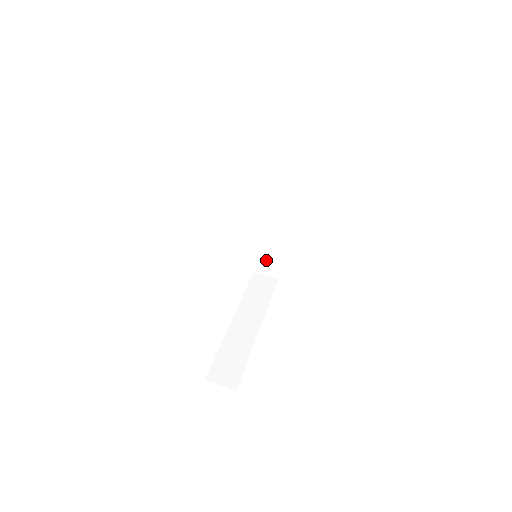
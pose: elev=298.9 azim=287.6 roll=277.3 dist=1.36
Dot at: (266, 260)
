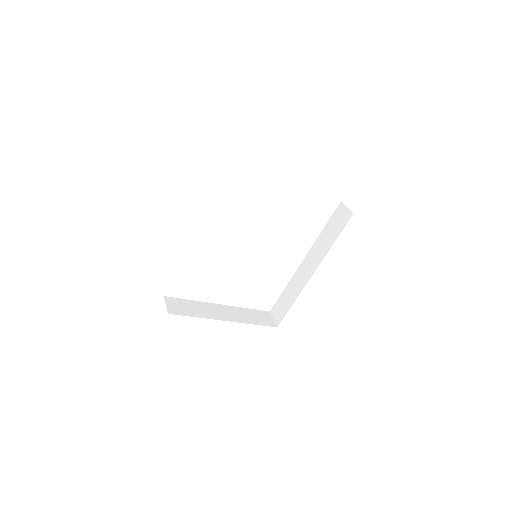
Dot at: (281, 305)
